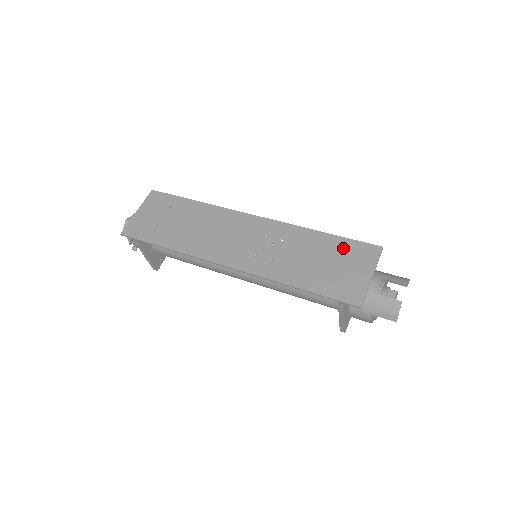
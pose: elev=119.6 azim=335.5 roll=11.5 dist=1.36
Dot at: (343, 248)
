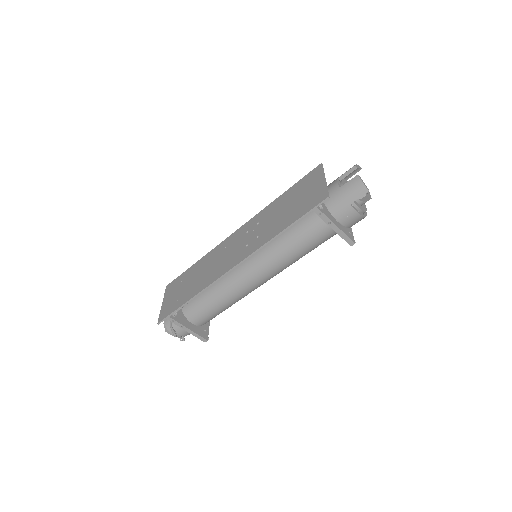
Dot at: (297, 188)
